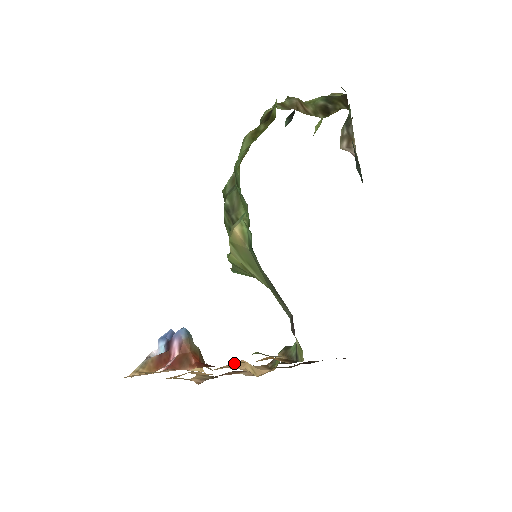
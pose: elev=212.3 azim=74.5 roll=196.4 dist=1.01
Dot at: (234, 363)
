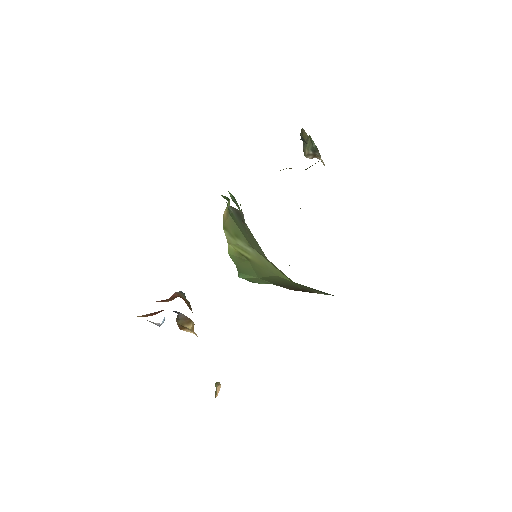
Dot at: occluded
